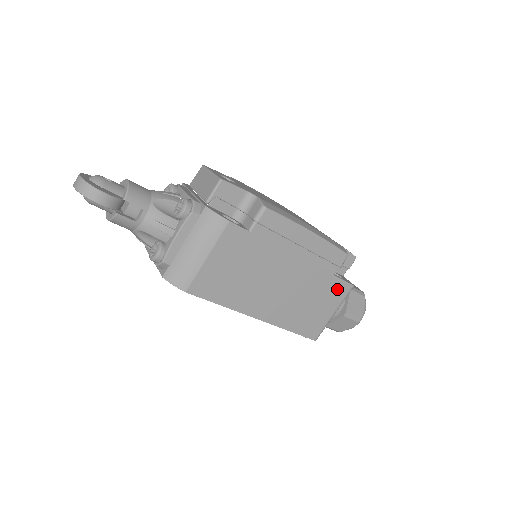
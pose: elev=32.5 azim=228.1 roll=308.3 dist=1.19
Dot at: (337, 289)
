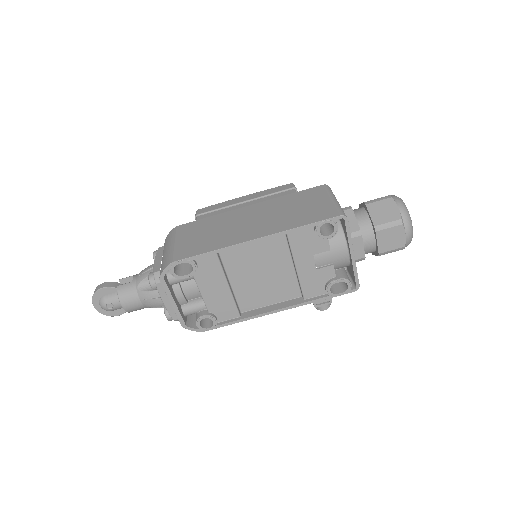
Dot at: (311, 193)
